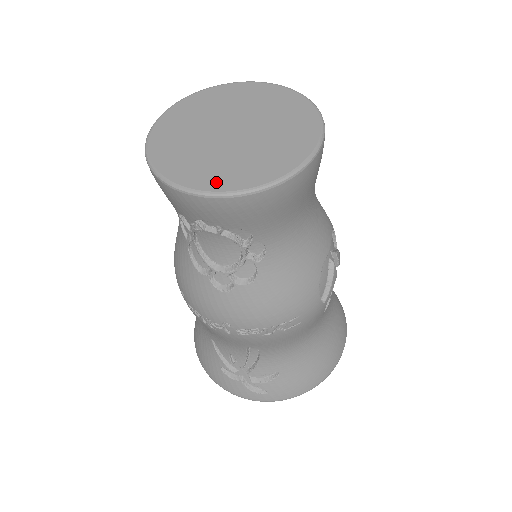
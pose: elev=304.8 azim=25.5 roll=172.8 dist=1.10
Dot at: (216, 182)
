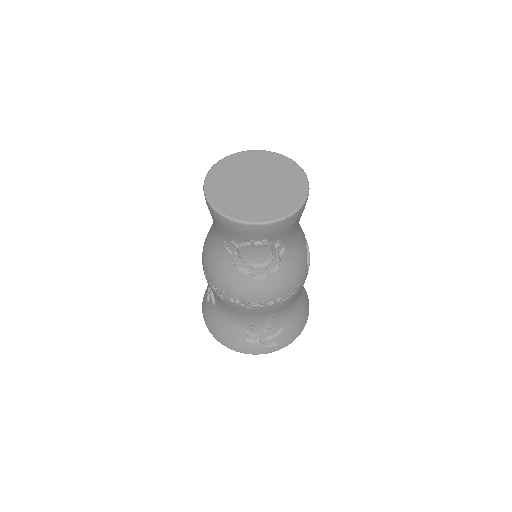
Dot at: (268, 215)
